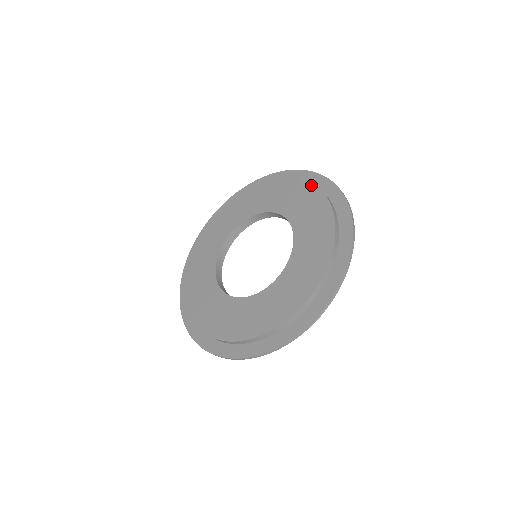
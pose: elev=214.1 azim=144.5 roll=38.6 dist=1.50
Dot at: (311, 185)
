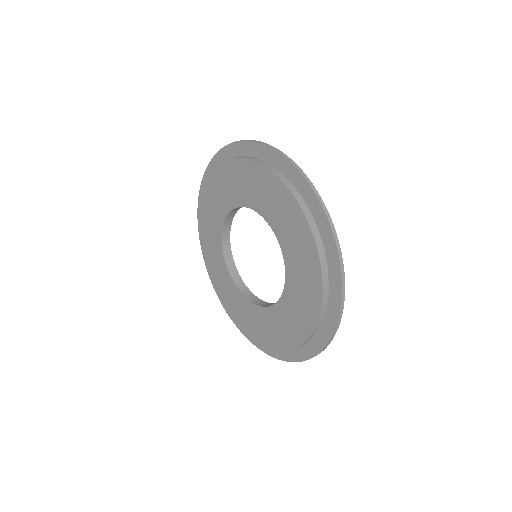
Dot at: (244, 161)
